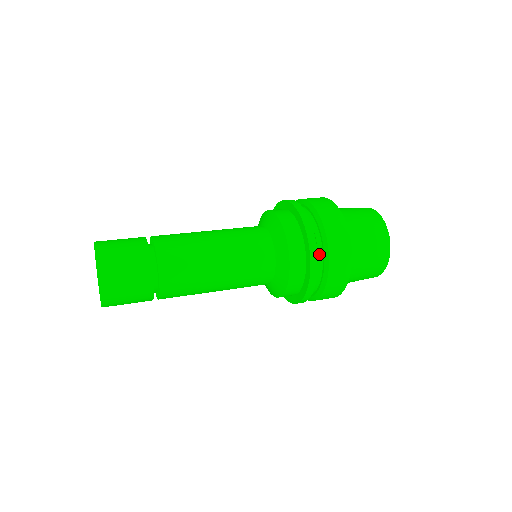
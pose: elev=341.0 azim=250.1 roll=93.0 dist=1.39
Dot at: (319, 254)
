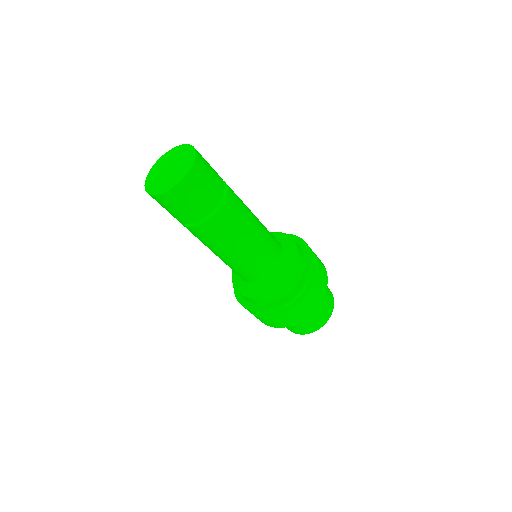
Dot at: occluded
